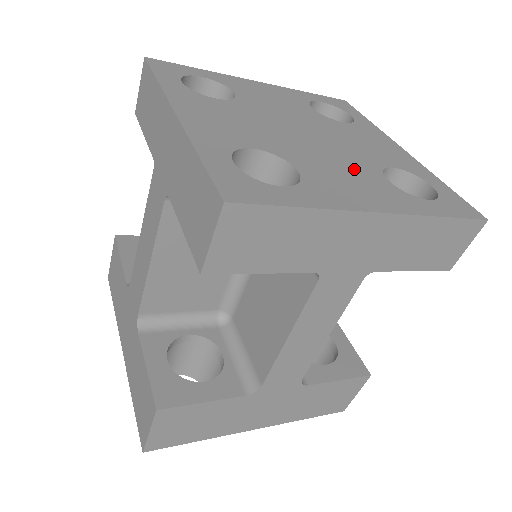
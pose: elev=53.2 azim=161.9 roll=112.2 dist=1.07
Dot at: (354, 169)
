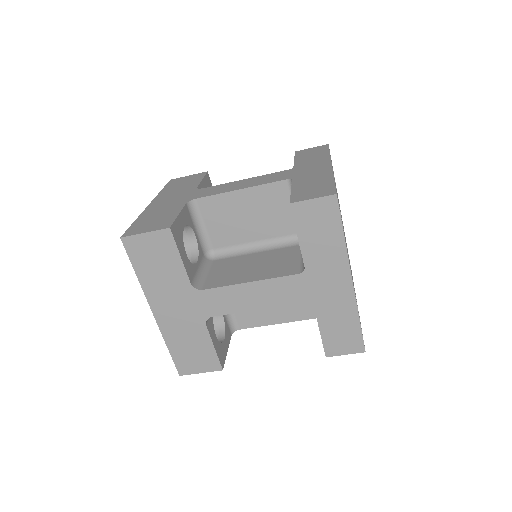
Dot at: occluded
